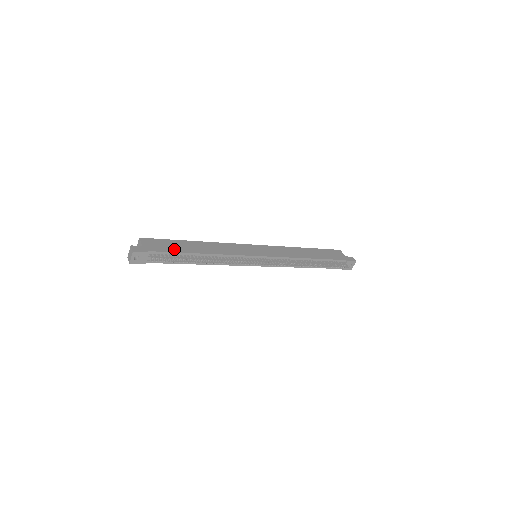
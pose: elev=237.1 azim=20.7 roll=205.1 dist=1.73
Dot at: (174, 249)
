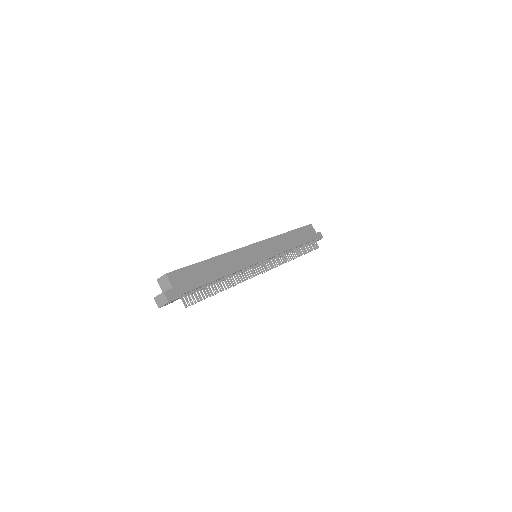
Dot at: (200, 281)
